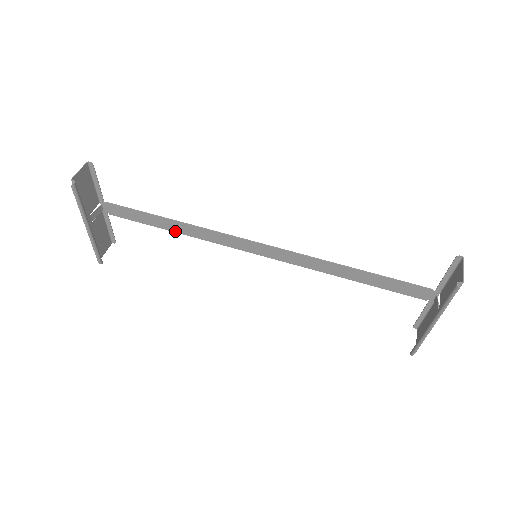
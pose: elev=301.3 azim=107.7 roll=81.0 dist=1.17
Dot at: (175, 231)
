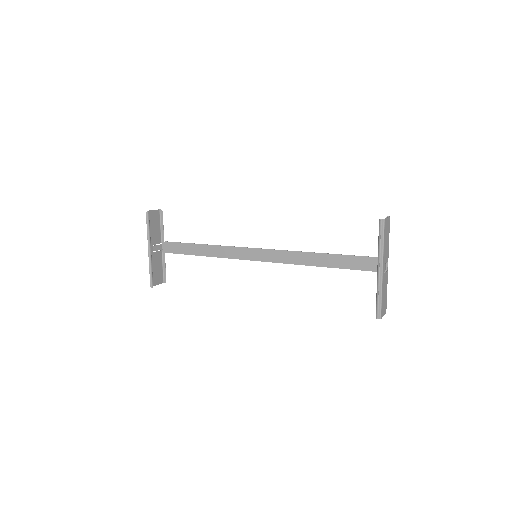
Dot at: (206, 255)
